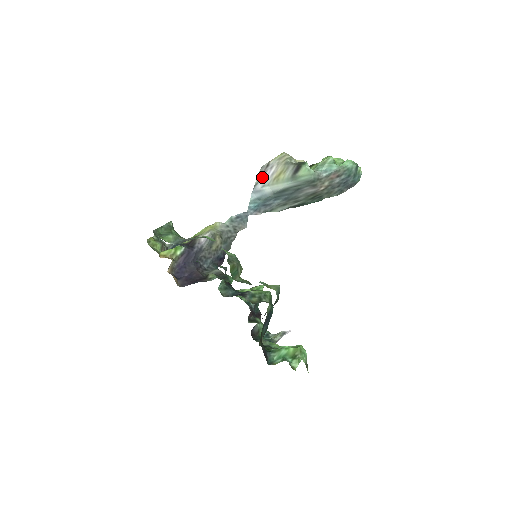
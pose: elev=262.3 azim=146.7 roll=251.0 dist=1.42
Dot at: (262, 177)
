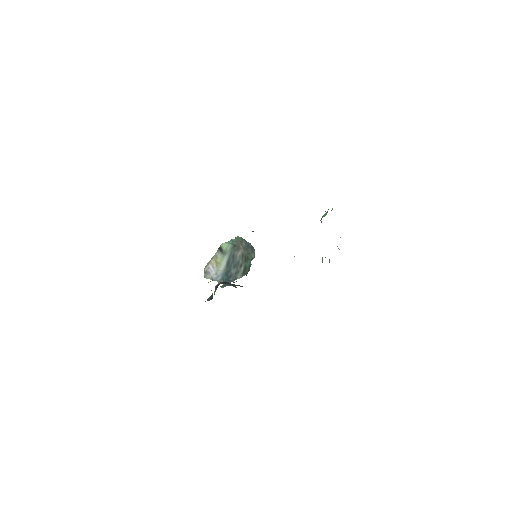
Dot at: (210, 275)
